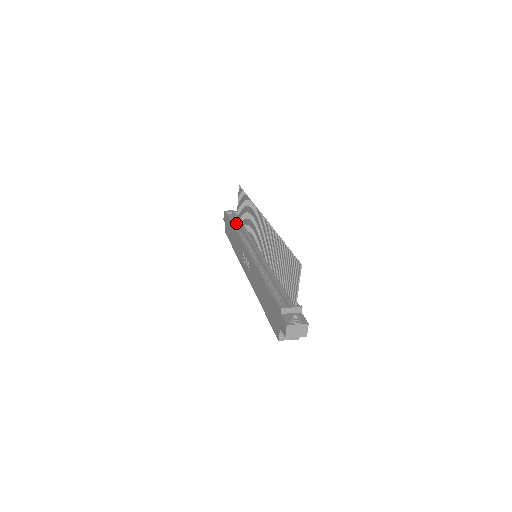
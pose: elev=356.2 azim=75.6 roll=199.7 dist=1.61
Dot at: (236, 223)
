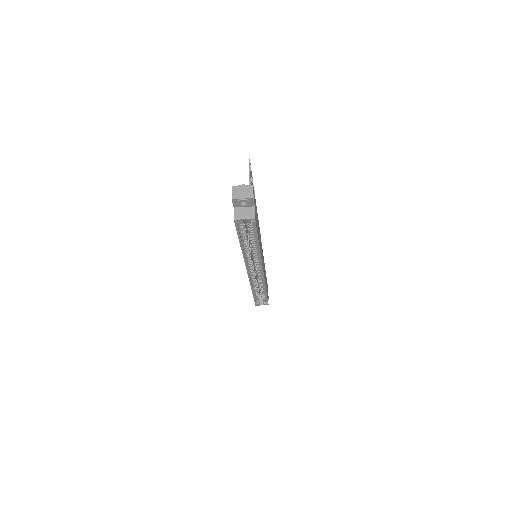
Dot at: occluded
